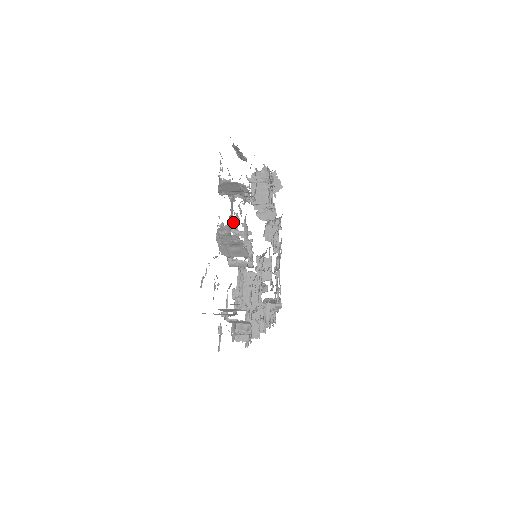
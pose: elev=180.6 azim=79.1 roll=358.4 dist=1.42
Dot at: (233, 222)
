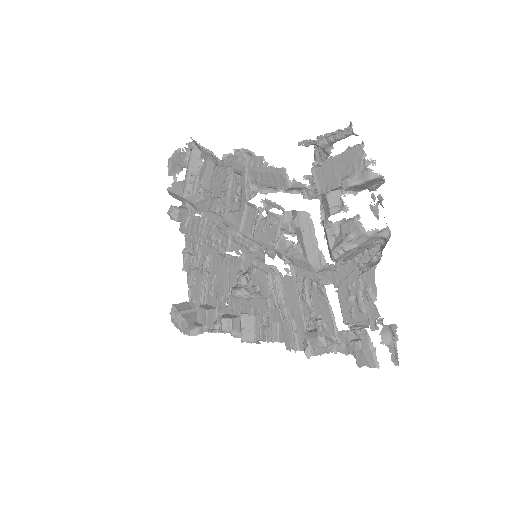
Dot at: (287, 219)
